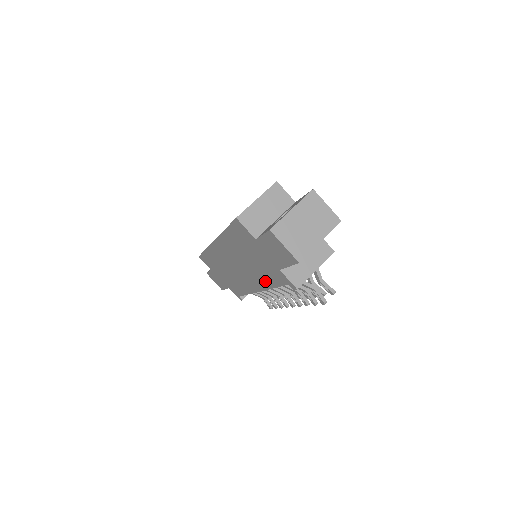
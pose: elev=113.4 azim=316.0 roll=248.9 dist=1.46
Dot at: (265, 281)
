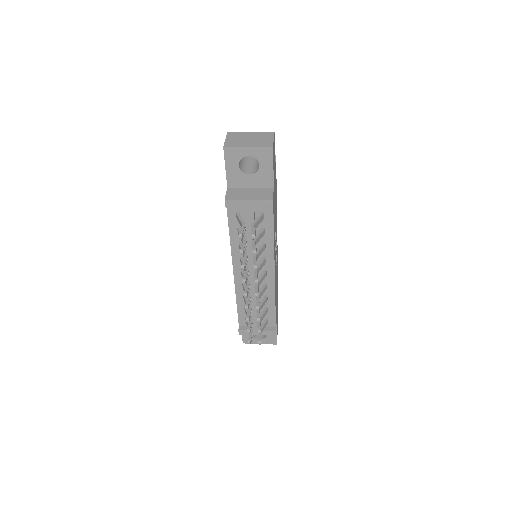
Dot at: occluded
